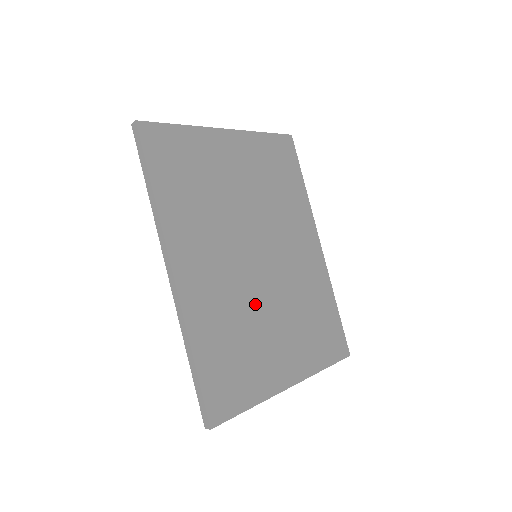
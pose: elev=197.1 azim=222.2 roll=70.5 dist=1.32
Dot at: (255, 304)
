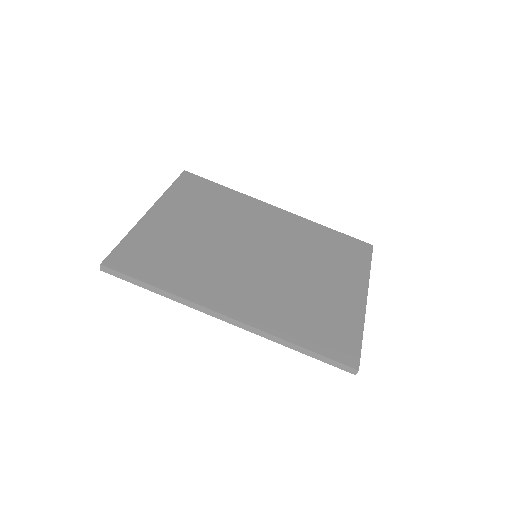
Dot at: (291, 280)
